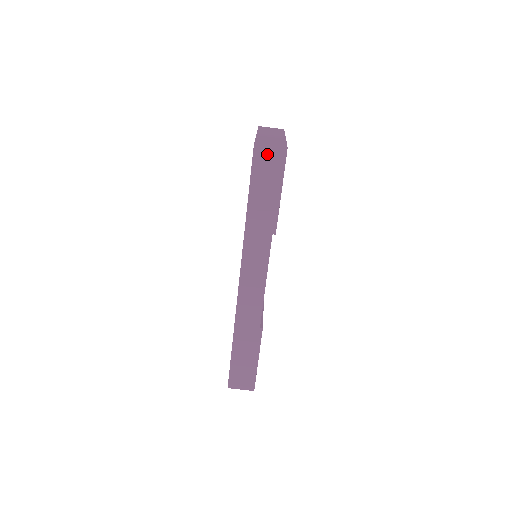
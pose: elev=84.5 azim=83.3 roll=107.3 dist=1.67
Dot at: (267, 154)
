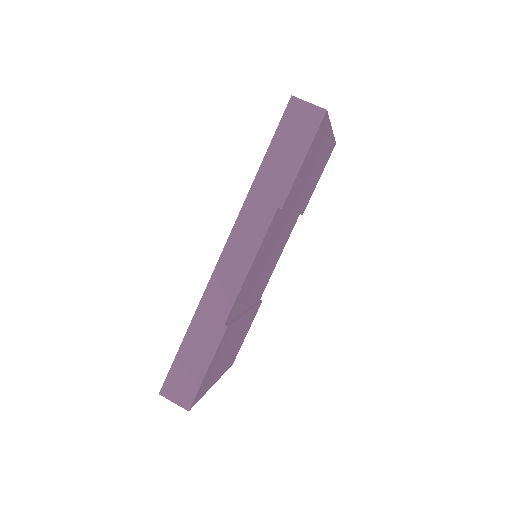
Dot at: (302, 111)
